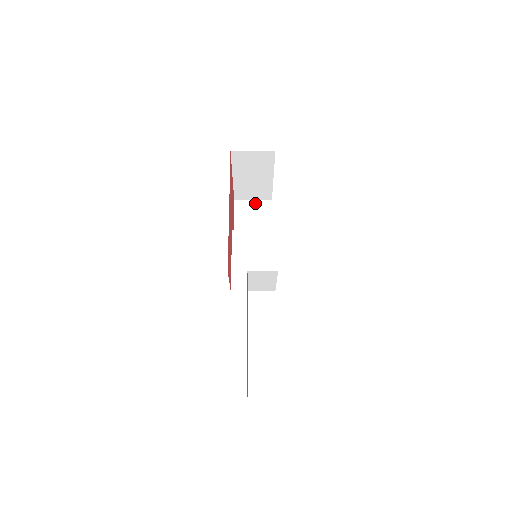
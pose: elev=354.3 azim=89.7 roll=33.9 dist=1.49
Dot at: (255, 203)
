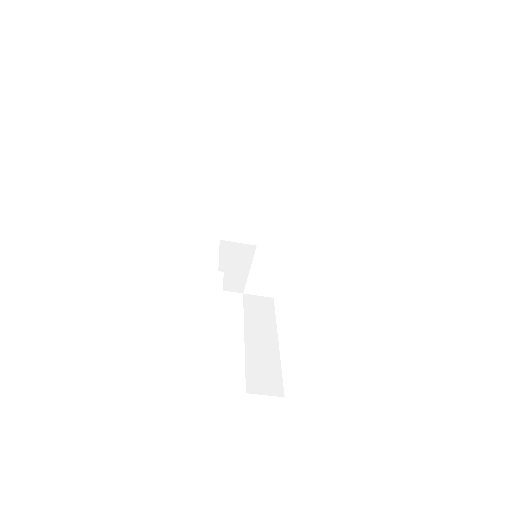
Dot at: (241, 245)
